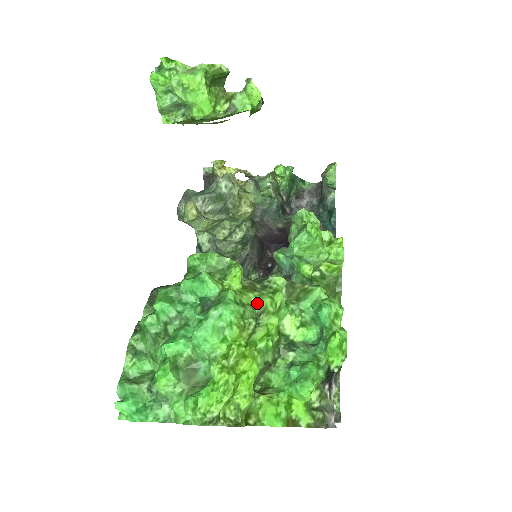
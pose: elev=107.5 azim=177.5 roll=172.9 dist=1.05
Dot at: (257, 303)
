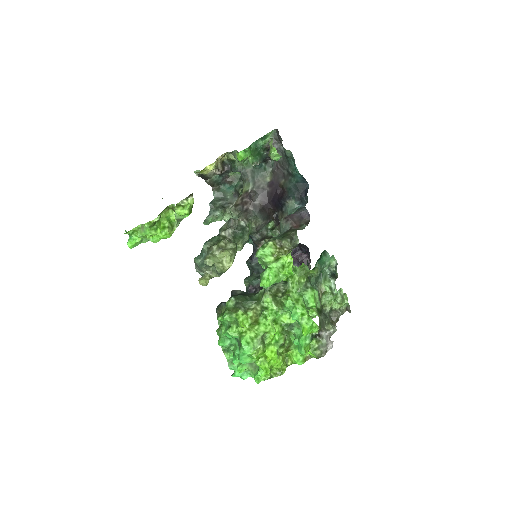
Dot at: (258, 334)
